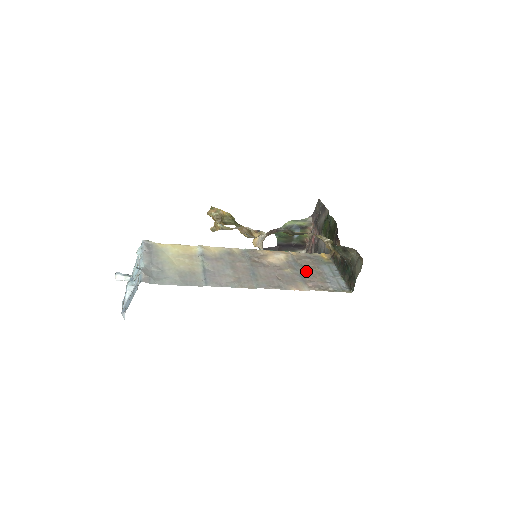
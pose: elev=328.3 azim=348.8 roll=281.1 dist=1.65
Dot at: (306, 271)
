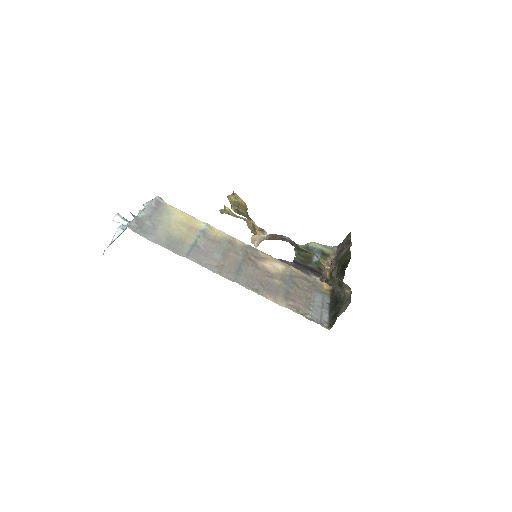
Dot at: (295, 290)
